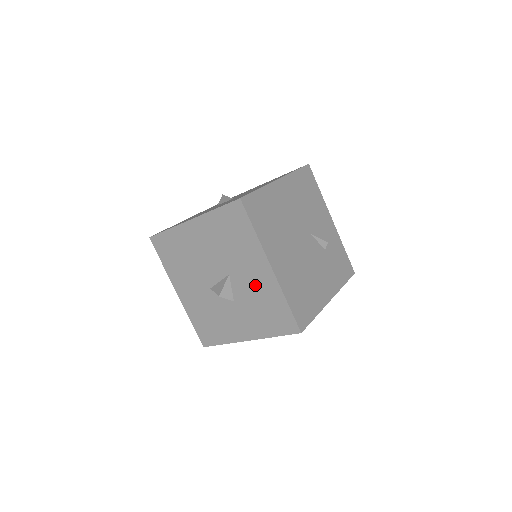
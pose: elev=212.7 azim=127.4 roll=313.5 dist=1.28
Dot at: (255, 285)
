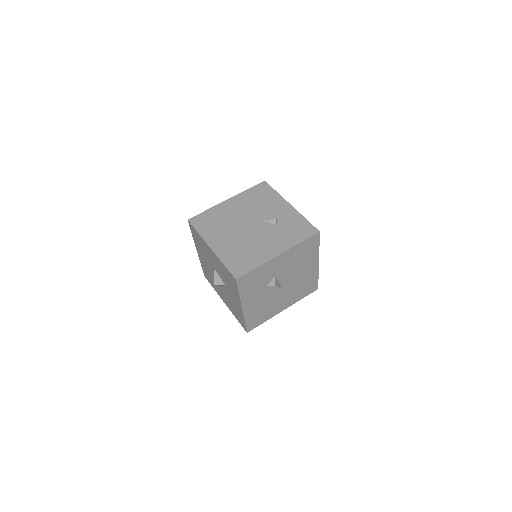
Dot at: (218, 265)
